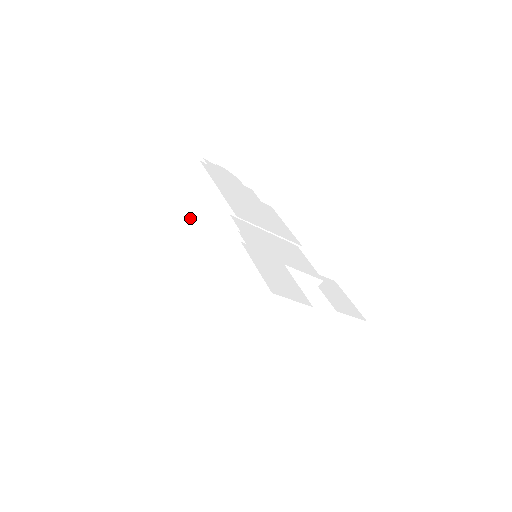
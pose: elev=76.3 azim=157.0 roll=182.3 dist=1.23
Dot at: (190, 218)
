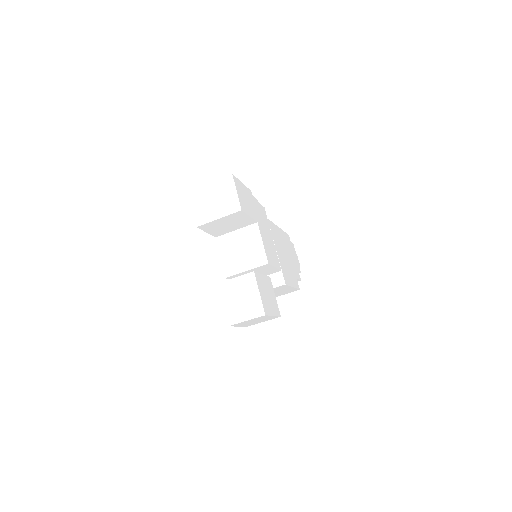
Dot at: occluded
